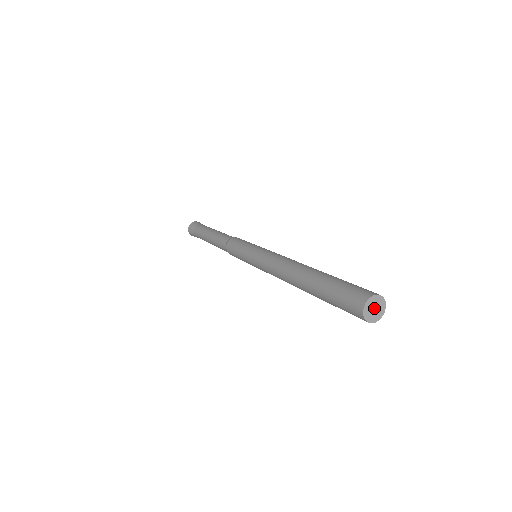
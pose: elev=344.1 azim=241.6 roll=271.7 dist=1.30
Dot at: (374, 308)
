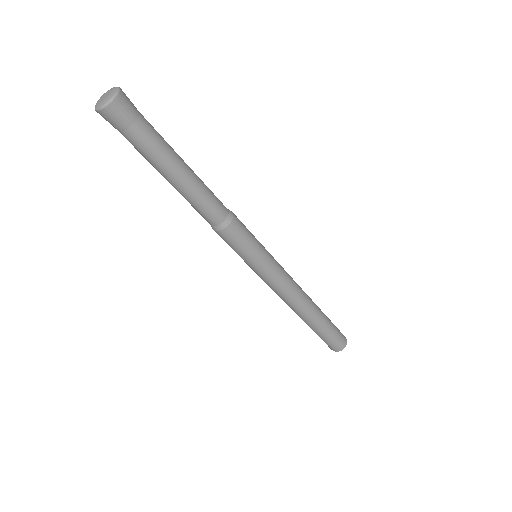
Dot at: occluded
